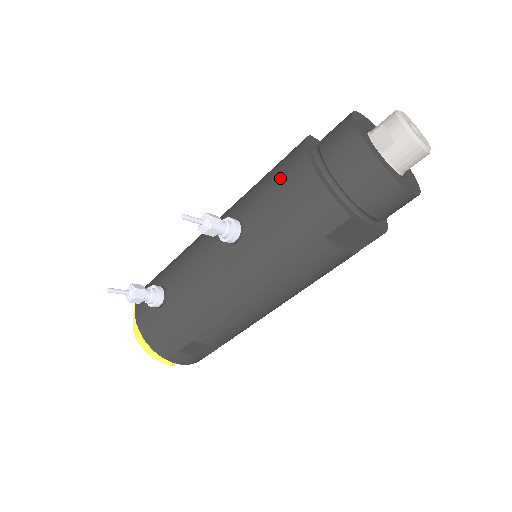
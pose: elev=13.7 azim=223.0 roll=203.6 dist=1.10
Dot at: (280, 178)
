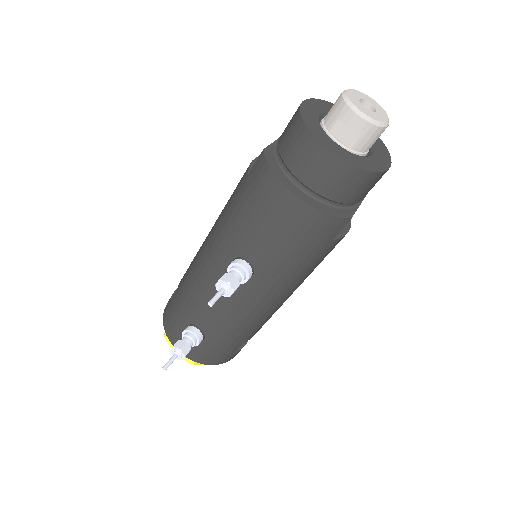
Dot at: (266, 213)
